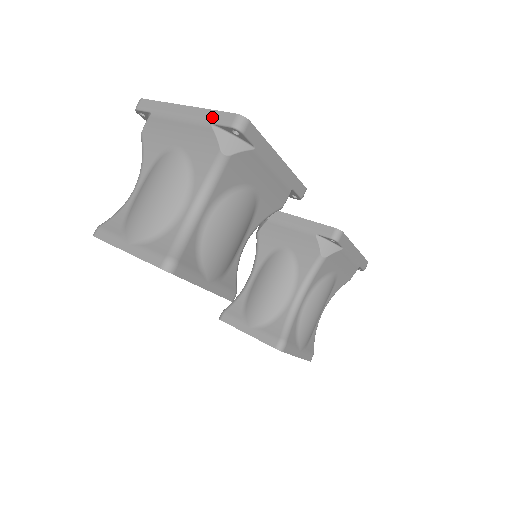
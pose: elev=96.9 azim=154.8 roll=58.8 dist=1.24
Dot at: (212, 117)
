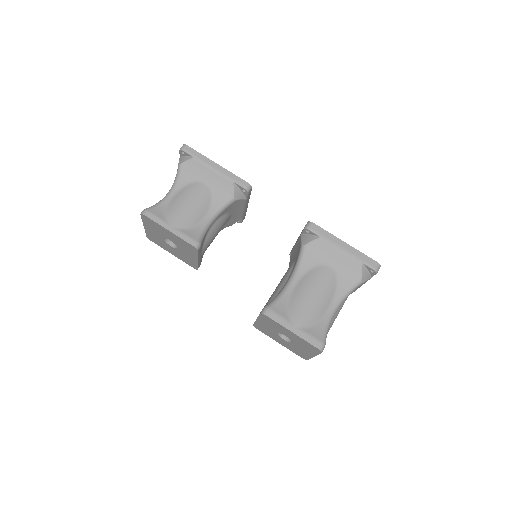
Dot at: occluded
